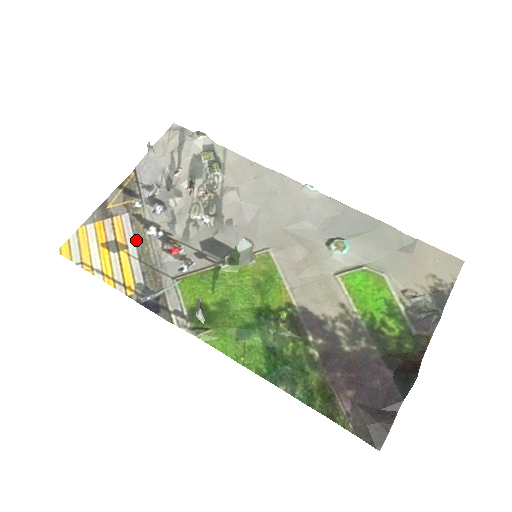
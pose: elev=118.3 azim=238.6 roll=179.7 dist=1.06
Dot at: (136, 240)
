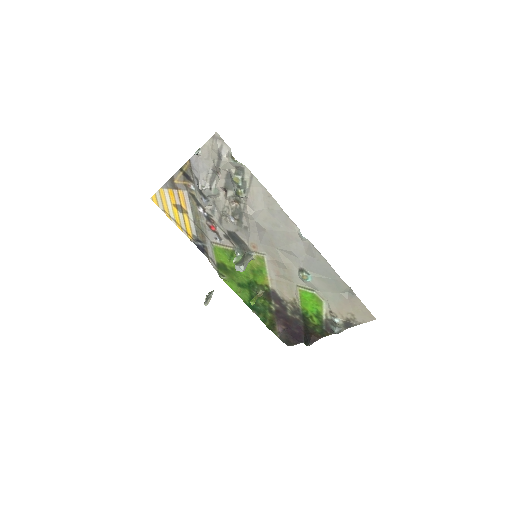
Dot at: (192, 211)
